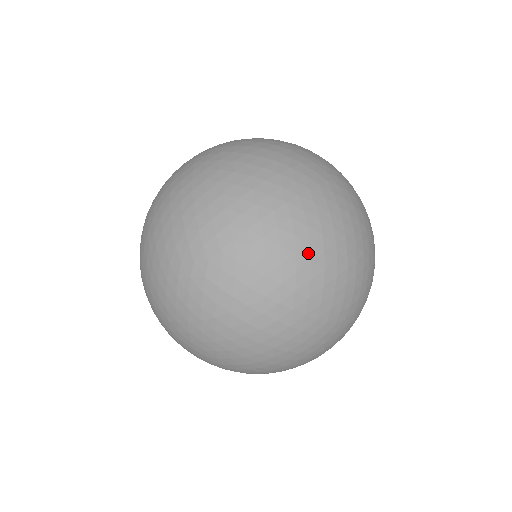
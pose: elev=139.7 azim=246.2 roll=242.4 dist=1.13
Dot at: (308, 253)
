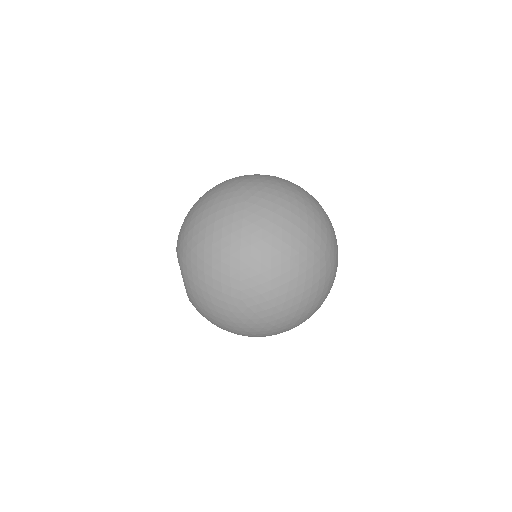
Dot at: (303, 201)
